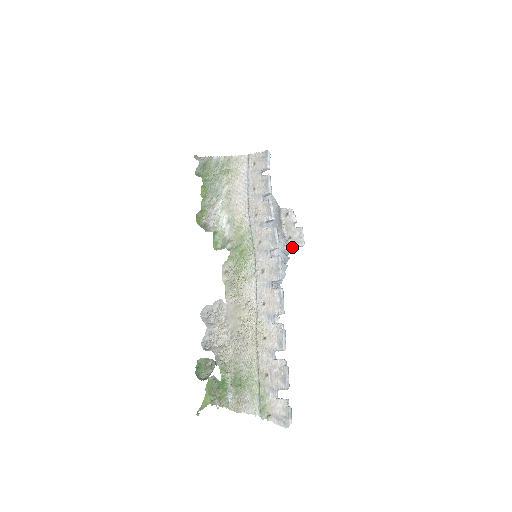
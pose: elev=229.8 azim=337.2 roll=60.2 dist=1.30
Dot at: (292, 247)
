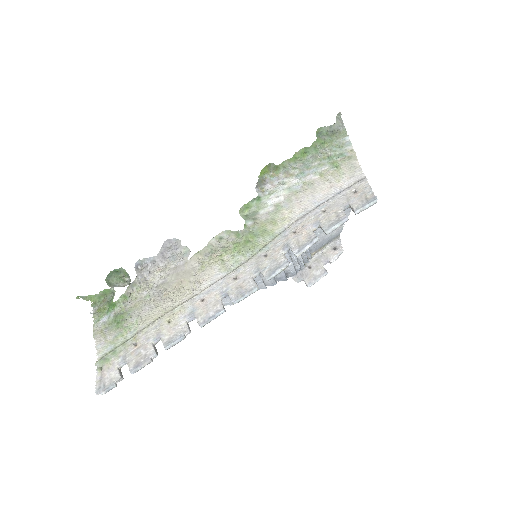
Dot at: (300, 276)
